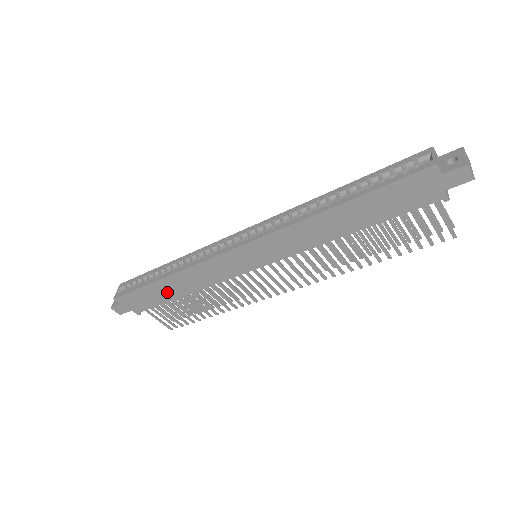
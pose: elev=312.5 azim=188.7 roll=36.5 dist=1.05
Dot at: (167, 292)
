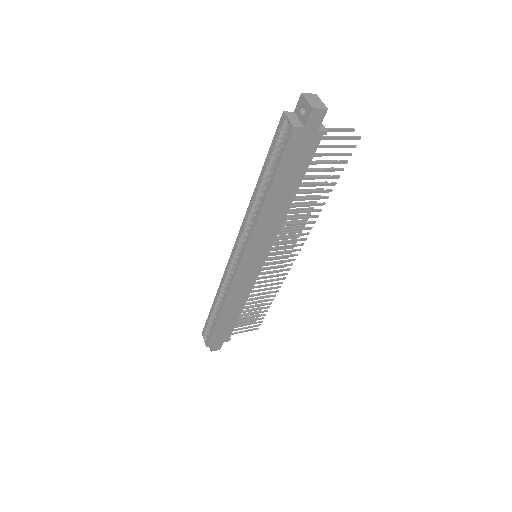
Dot at: (230, 318)
